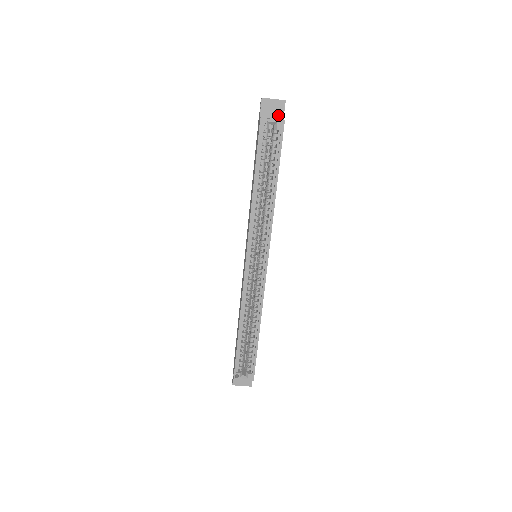
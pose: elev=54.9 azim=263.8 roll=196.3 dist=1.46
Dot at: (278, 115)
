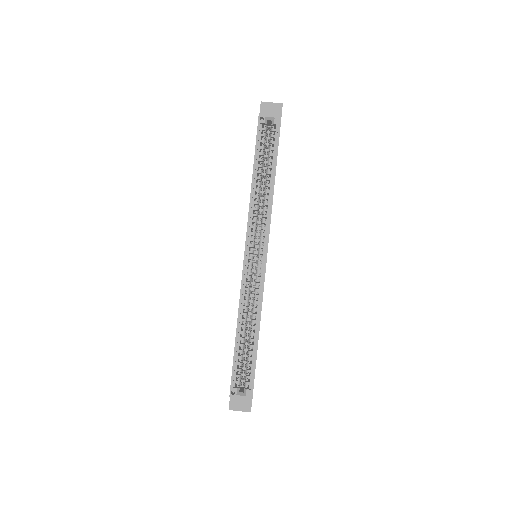
Dot at: occluded
